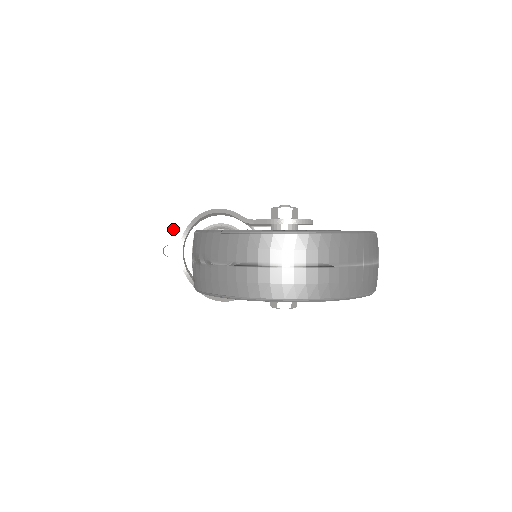
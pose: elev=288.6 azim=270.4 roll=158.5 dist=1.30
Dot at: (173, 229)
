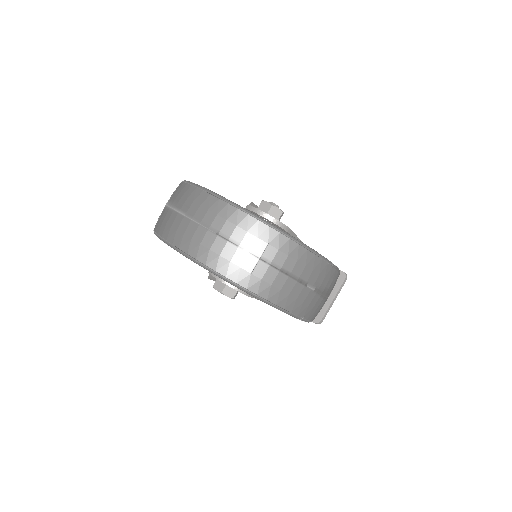
Dot at: occluded
